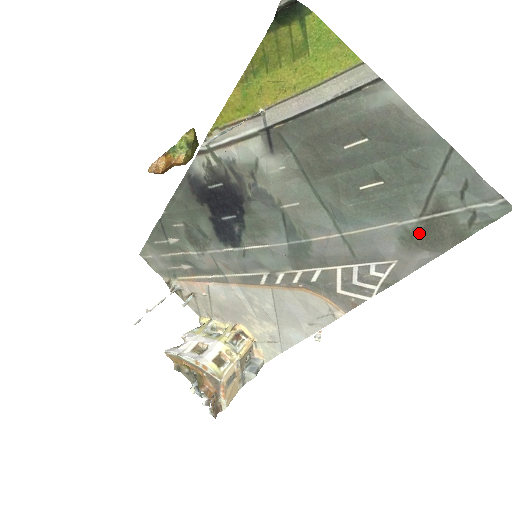
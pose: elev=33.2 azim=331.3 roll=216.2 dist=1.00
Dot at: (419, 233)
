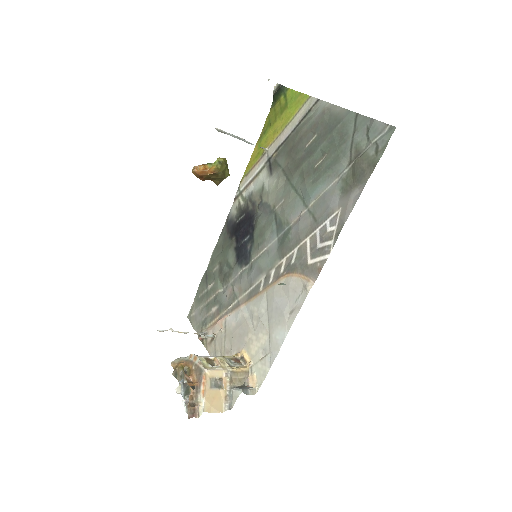
Dot at: (350, 177)
